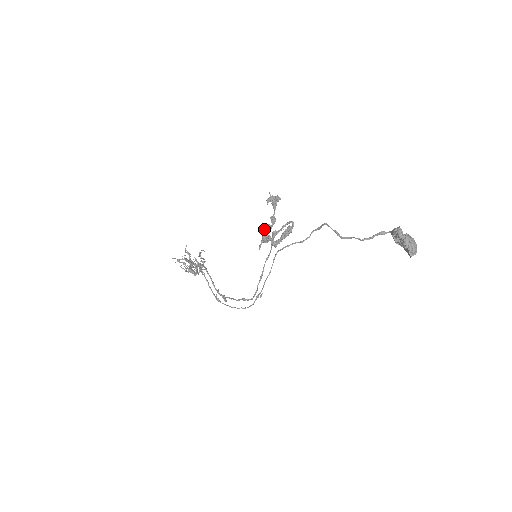
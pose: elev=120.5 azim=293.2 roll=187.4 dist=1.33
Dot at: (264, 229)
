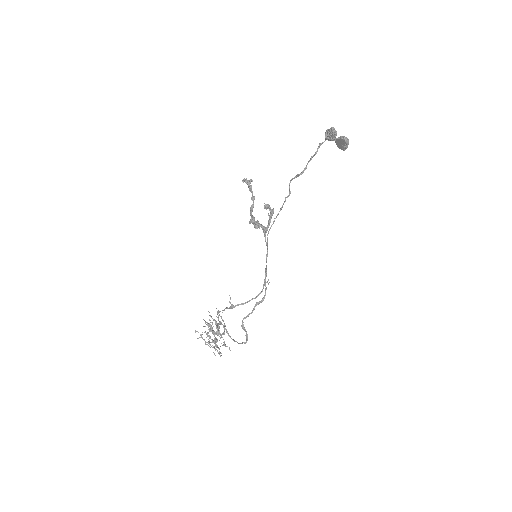
Dot at: occluded
